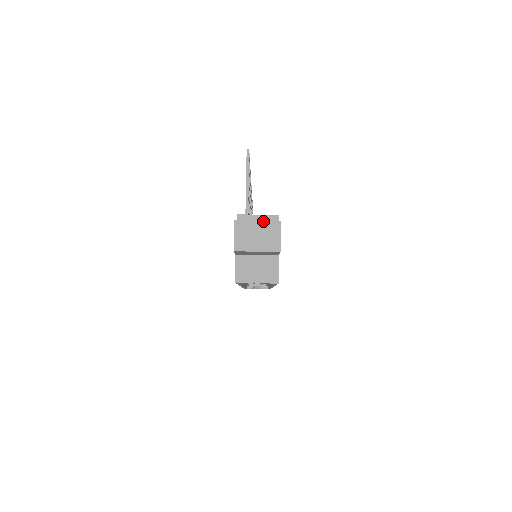
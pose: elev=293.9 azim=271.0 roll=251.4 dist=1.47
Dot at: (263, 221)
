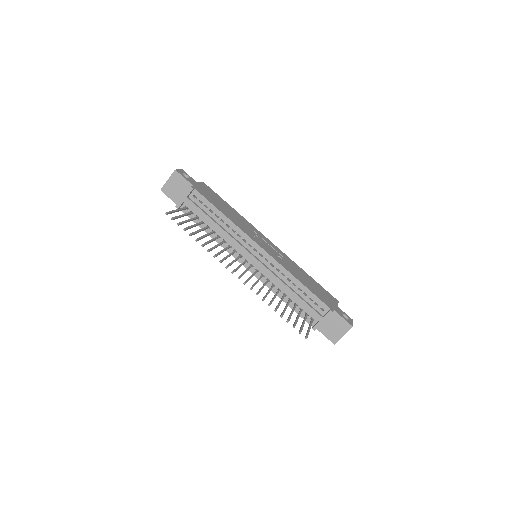
Dot at: occluded
